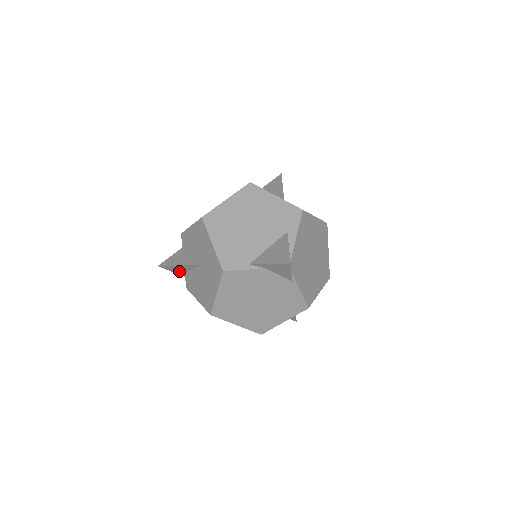
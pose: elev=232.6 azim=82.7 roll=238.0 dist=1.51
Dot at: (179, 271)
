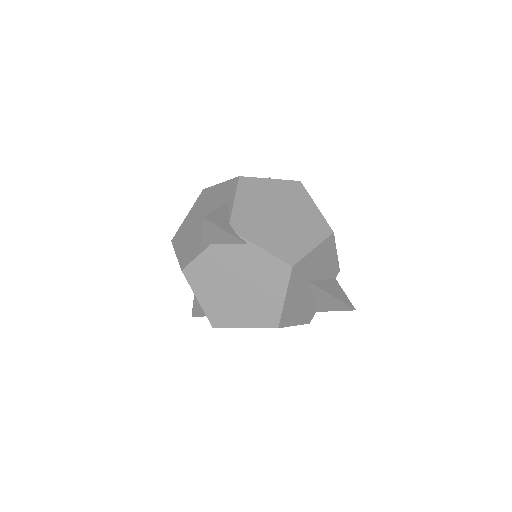
Dot at: occluded
